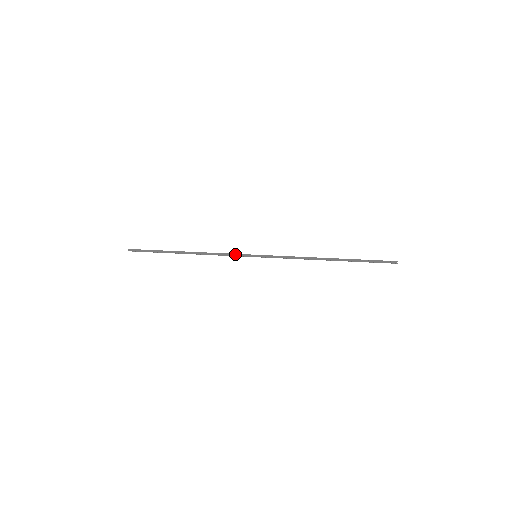
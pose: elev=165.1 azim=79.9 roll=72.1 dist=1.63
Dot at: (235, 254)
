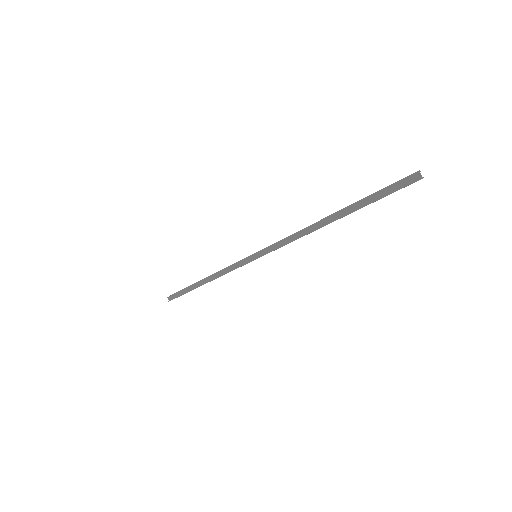
Dot at: (239, 262)
